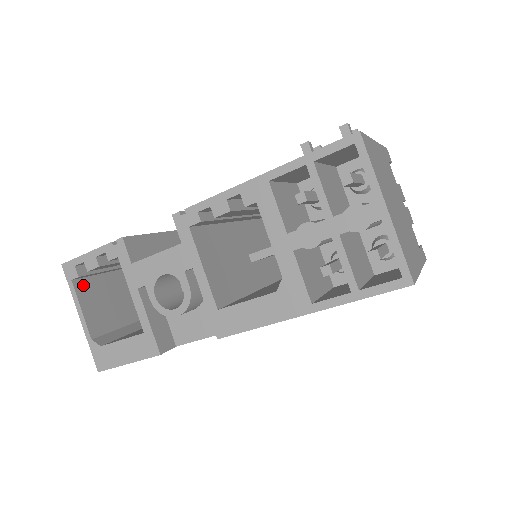
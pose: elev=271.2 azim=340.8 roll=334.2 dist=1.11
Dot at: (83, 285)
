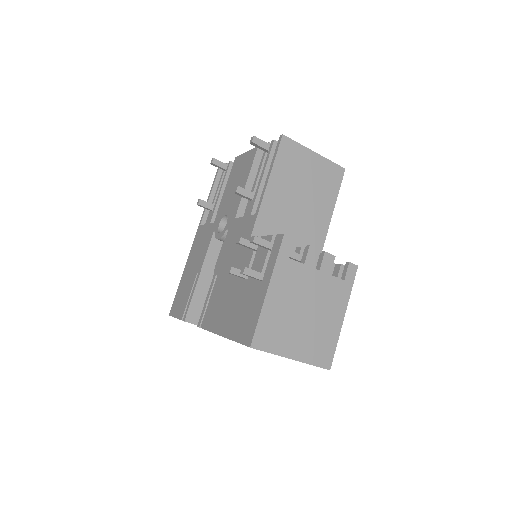
Dot at: occluded
